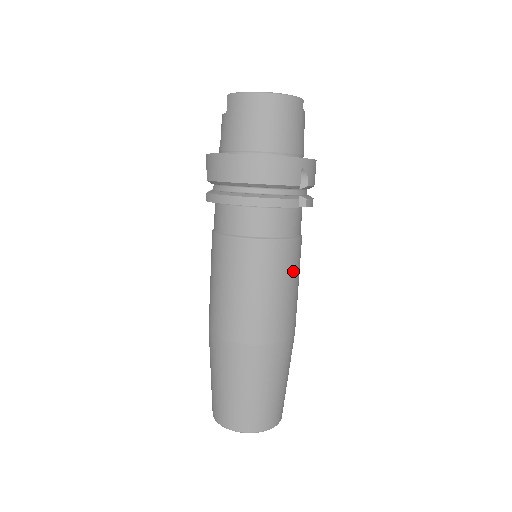
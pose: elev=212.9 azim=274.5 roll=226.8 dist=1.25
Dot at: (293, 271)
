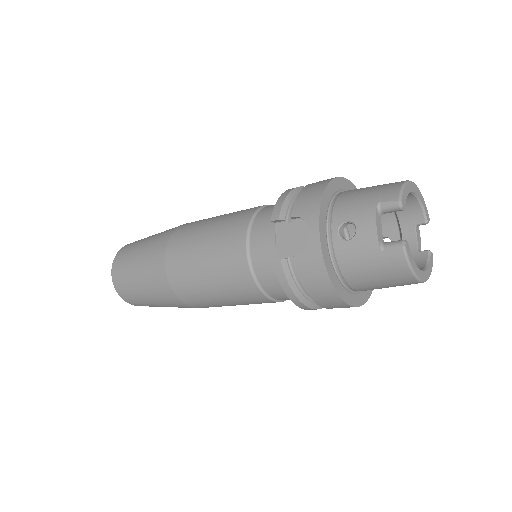
Dot at: occluded
